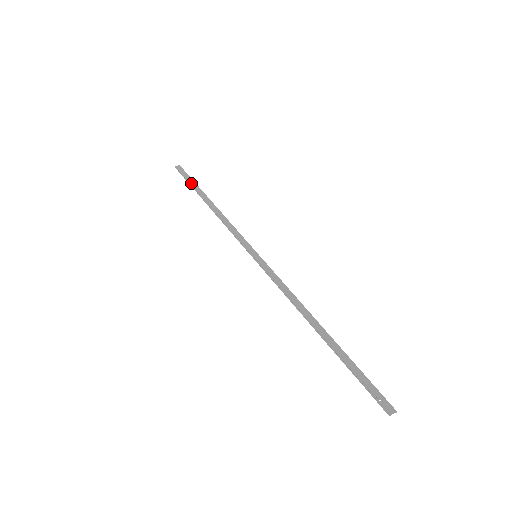
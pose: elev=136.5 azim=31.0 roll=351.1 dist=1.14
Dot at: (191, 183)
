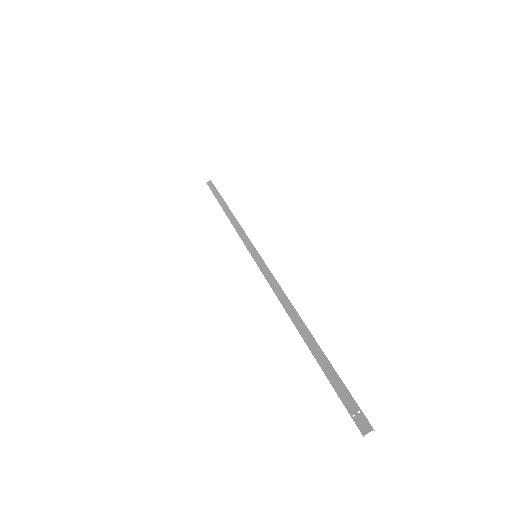
Dot at: (215, 195)
